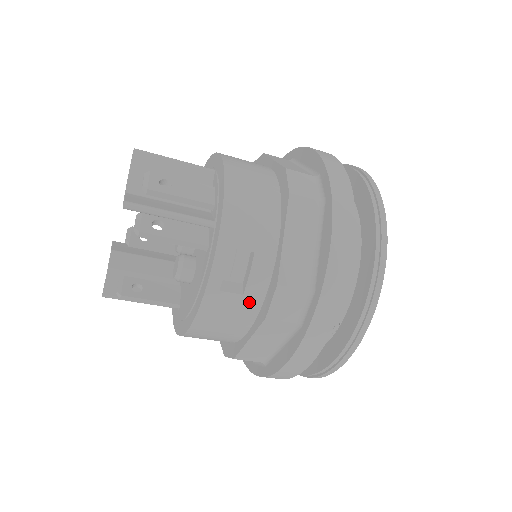
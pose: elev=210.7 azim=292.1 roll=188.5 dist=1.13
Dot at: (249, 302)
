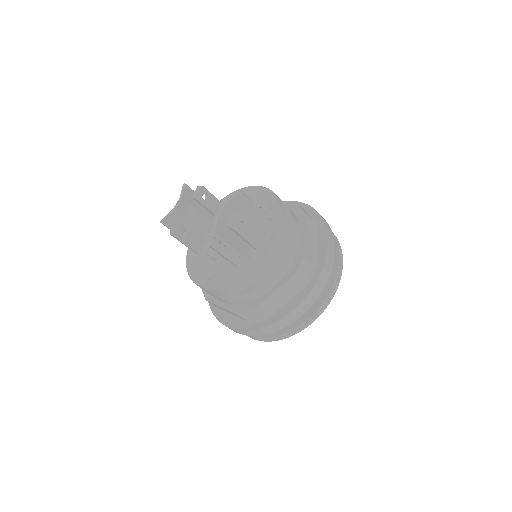
Dot at: (235, 300)
